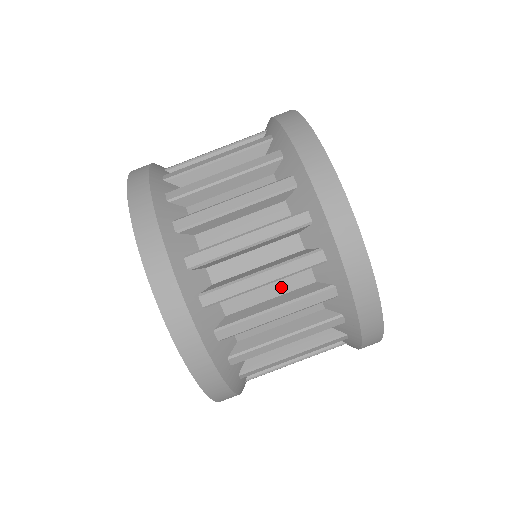
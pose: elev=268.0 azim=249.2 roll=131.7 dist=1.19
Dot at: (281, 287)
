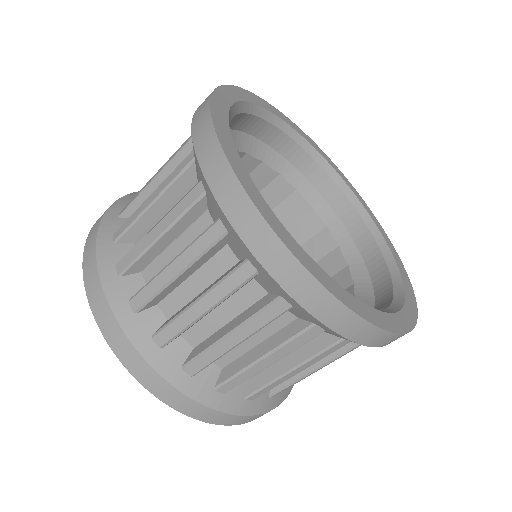
Dot at: occluded
